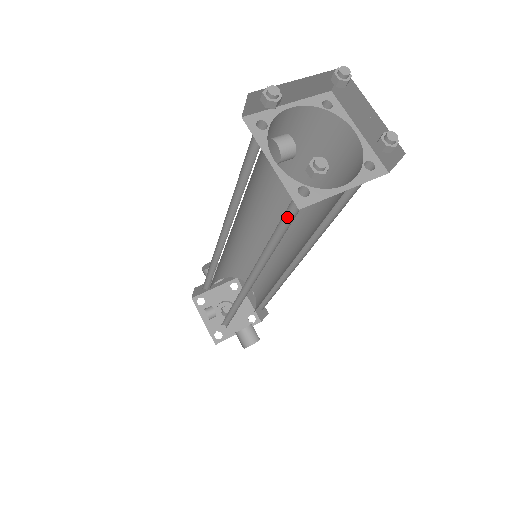
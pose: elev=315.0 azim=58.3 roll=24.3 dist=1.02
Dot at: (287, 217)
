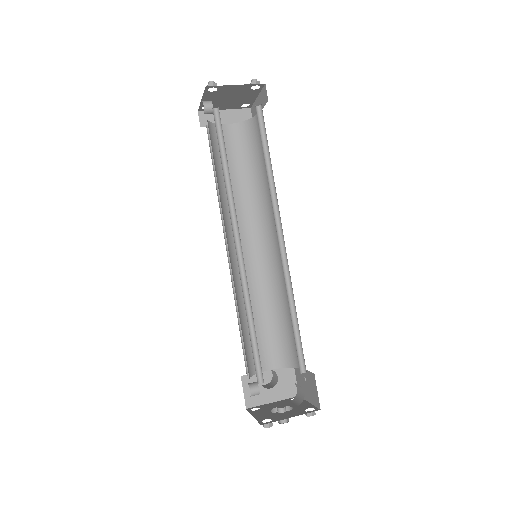
Dot at: (223, 141)
